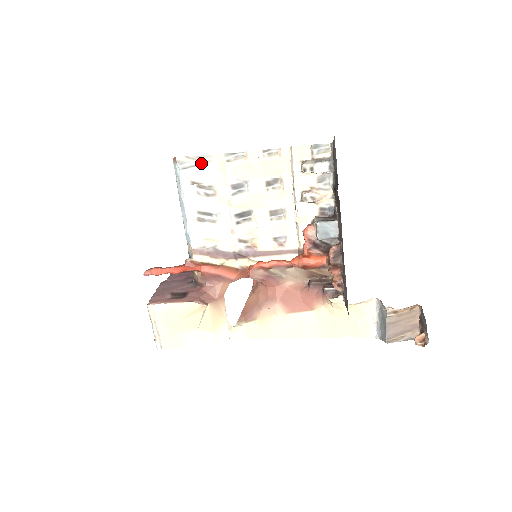
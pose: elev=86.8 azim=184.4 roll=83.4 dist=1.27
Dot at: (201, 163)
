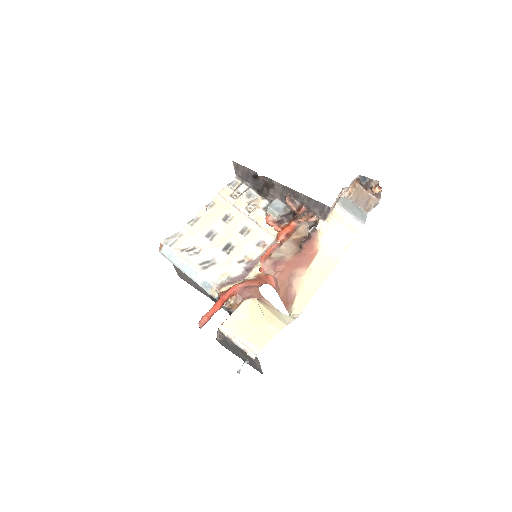
Dot at: (178, 238)
